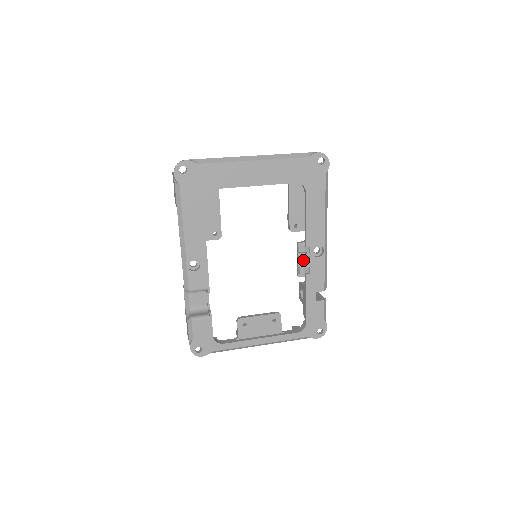
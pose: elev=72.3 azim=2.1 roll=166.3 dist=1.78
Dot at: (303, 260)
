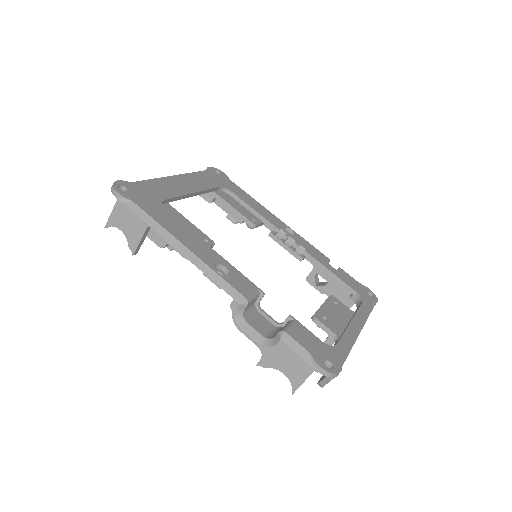
Dot at: (289, 246)
